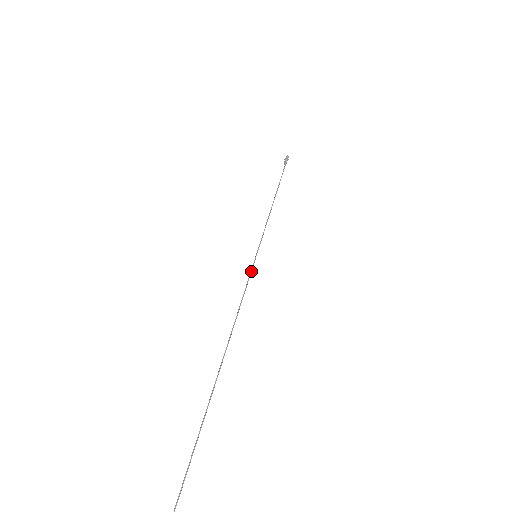
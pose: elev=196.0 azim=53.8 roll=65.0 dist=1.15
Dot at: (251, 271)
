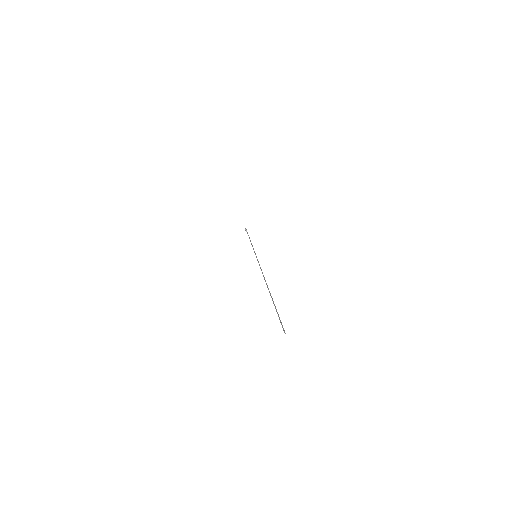
Dot at: occluded
